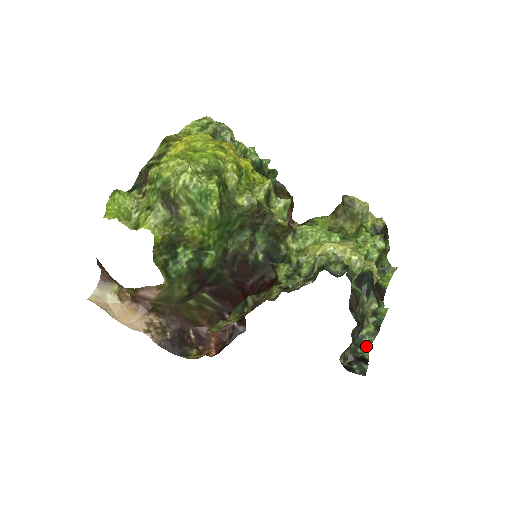
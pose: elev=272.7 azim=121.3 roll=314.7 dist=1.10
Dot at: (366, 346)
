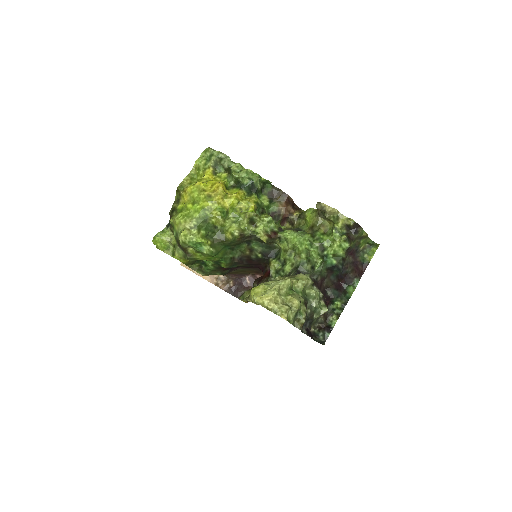
Dot at: (337, 315)
